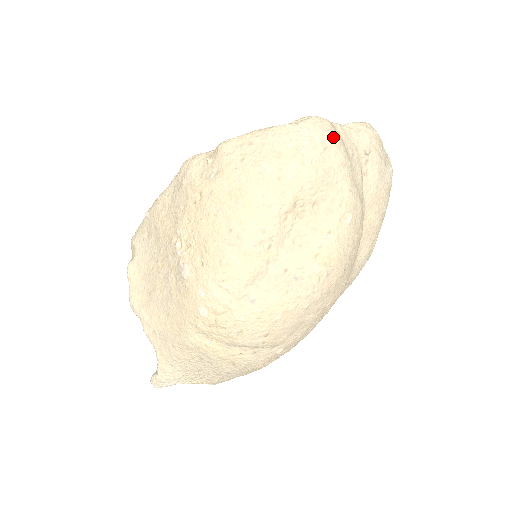
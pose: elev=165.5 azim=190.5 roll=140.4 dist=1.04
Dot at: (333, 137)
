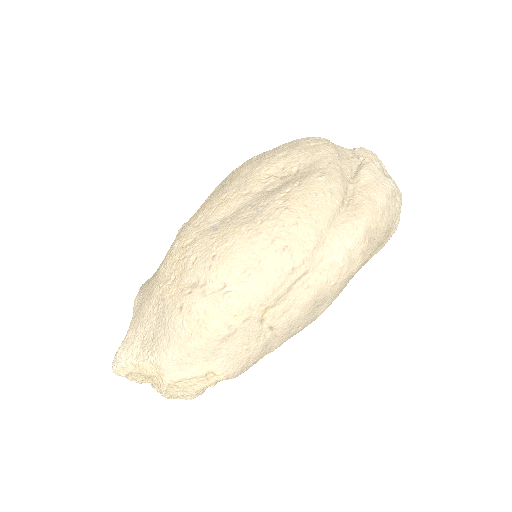
Dot at: (325, 141)
